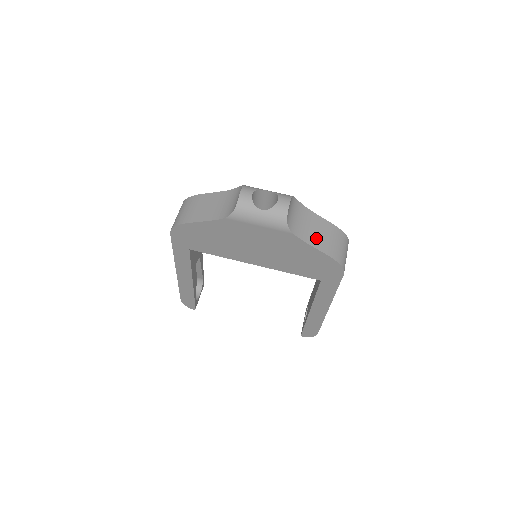
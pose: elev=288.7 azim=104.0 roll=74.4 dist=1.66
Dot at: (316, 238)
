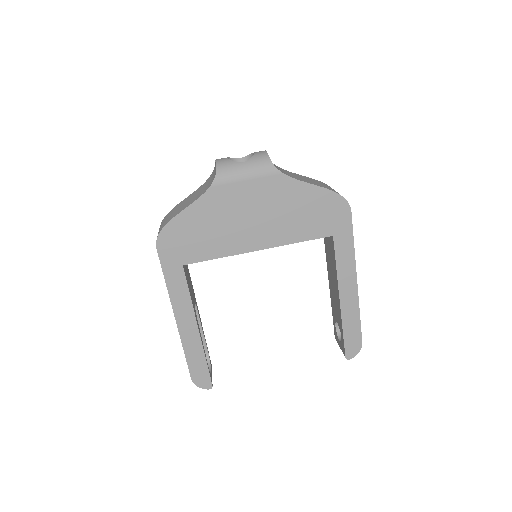
Dot at: (306, 181)
